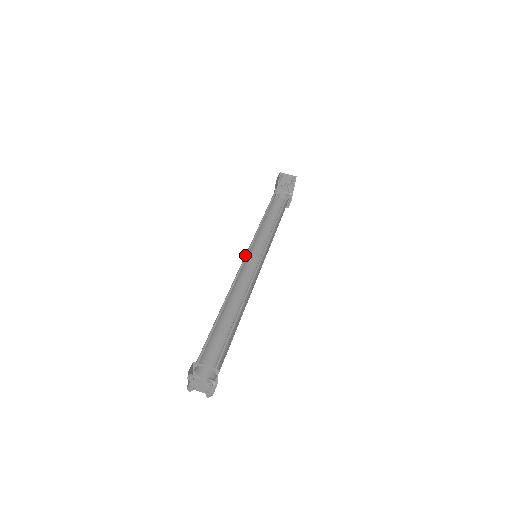
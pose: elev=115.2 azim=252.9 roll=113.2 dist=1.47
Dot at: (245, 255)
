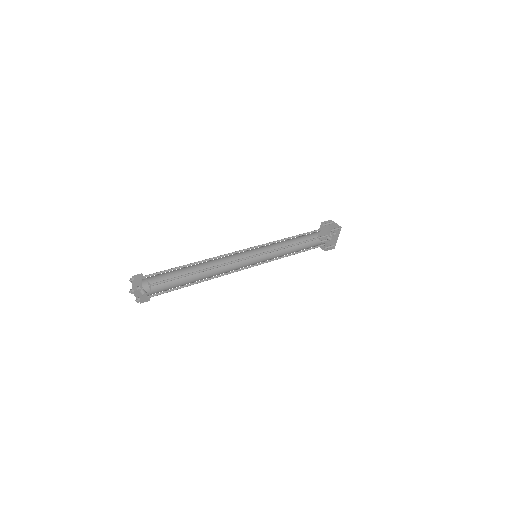
Dot at: (246, 249)
